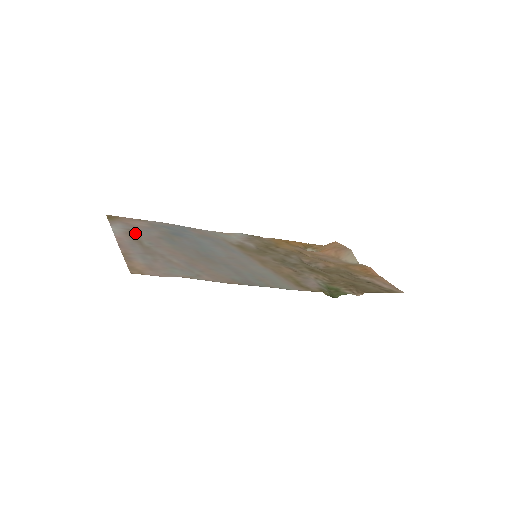
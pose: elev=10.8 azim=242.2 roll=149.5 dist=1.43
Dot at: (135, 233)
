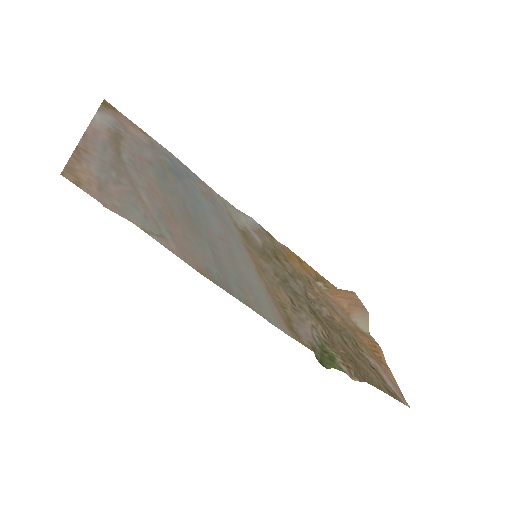
Dot at: (122, 138)
